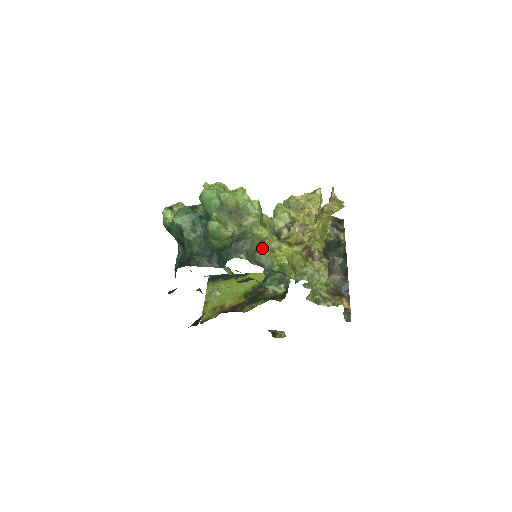
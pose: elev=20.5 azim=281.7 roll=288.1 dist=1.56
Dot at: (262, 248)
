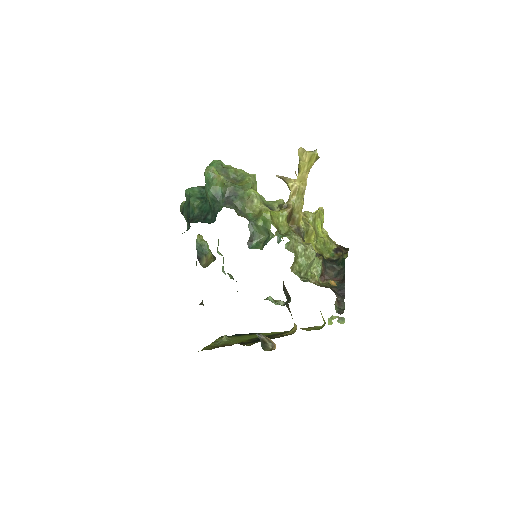
Dot at: (251, 209)
